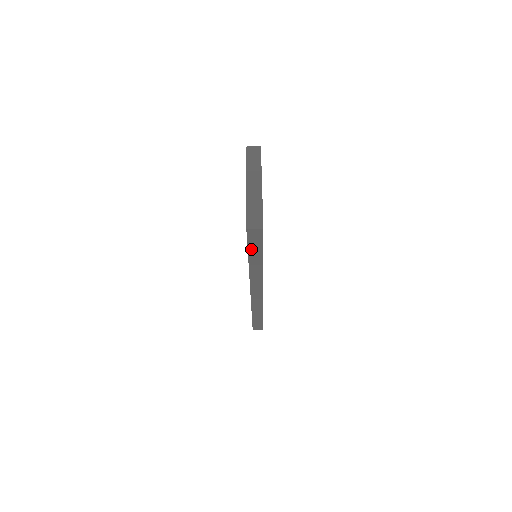
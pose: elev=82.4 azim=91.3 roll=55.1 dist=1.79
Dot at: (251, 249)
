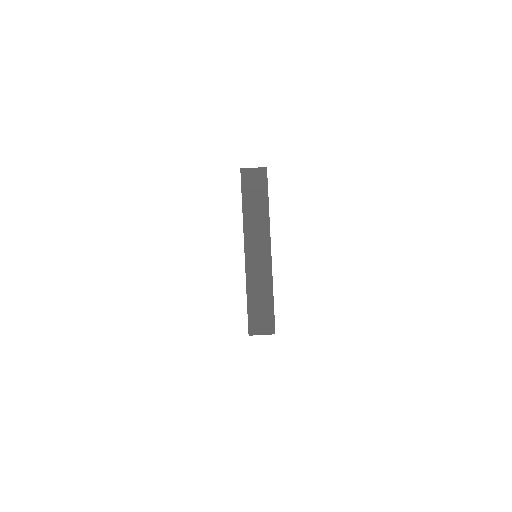
Dot at: occluded
